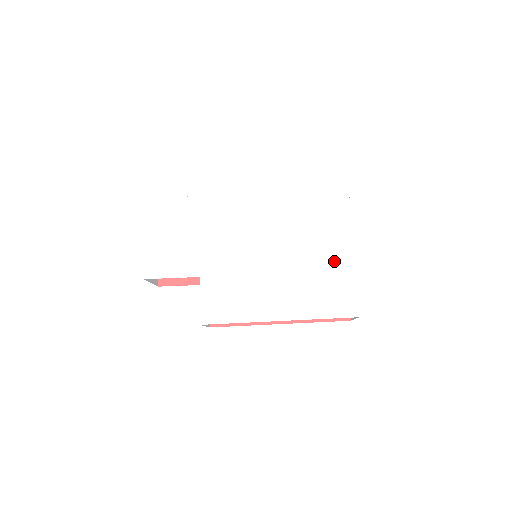
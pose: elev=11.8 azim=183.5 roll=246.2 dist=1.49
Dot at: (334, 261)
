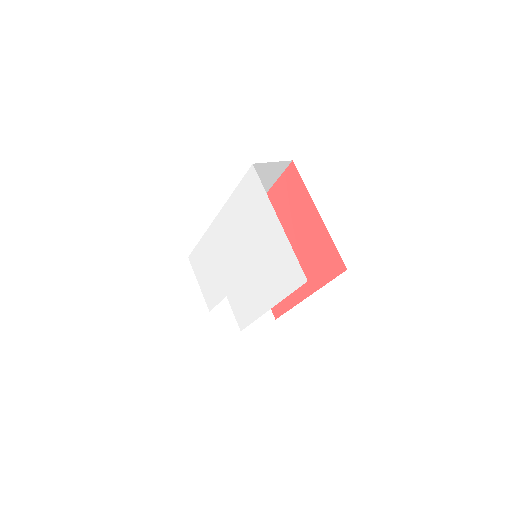
Dot at: (274, 240)
